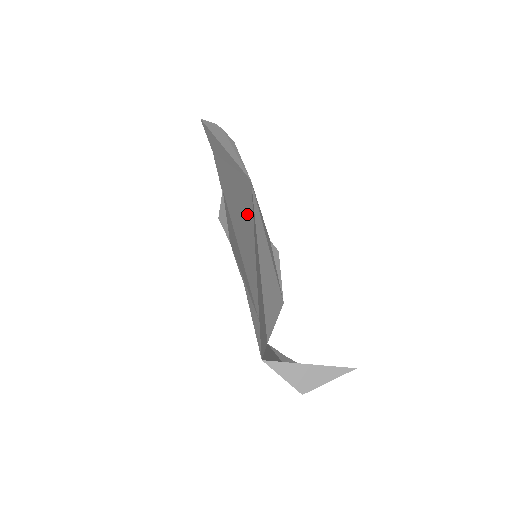
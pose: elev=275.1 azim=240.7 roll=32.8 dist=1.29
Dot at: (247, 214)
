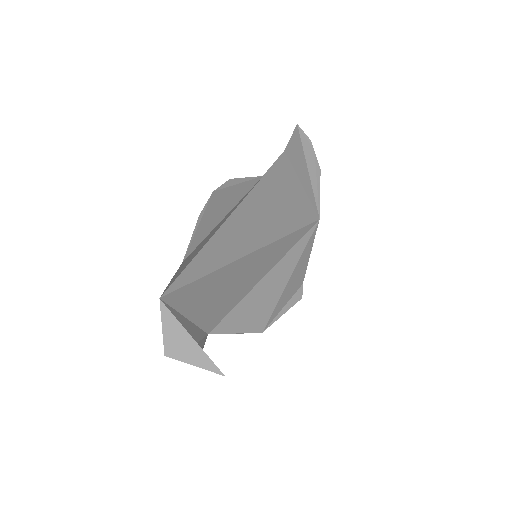
Dot at: (280, 224)
